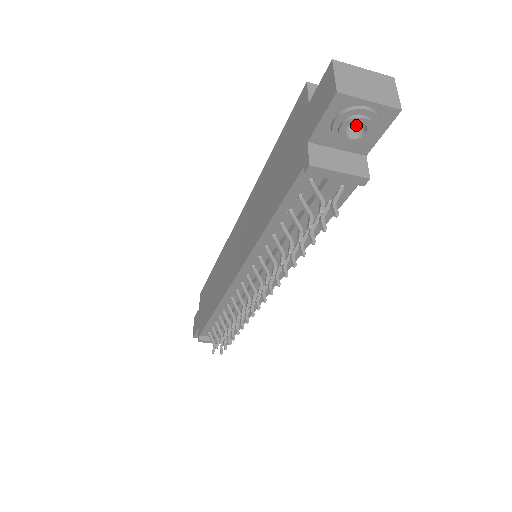
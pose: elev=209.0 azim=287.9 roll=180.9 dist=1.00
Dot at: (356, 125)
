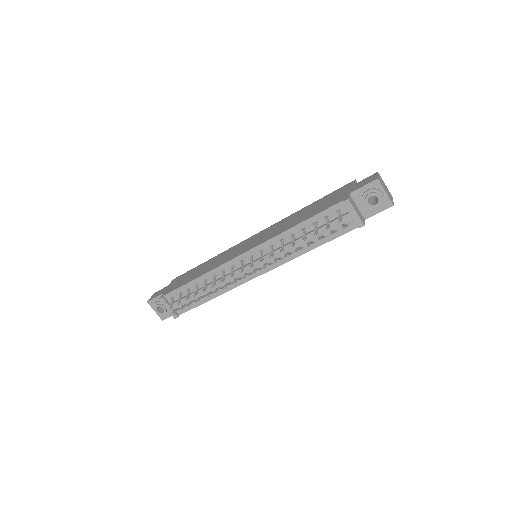
Dot at: (371, 202)
